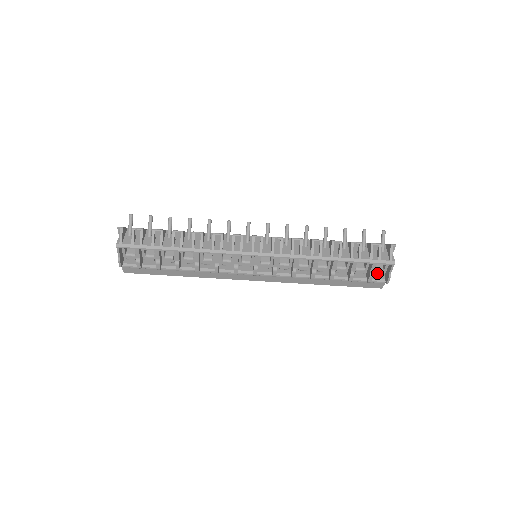
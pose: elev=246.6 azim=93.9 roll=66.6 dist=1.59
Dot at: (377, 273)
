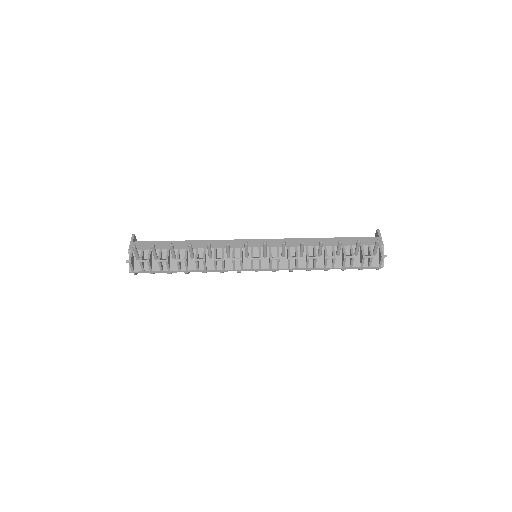
Dot at: occluded
